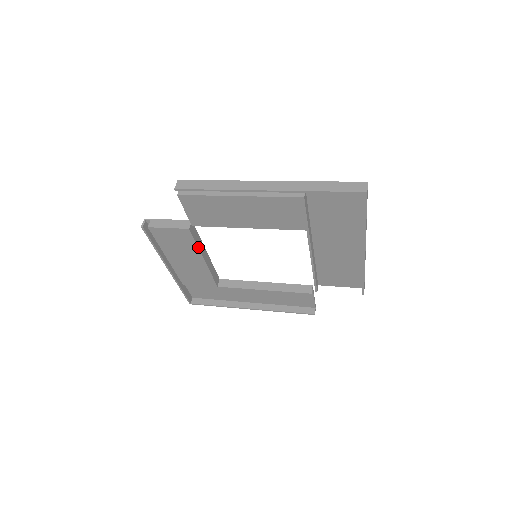
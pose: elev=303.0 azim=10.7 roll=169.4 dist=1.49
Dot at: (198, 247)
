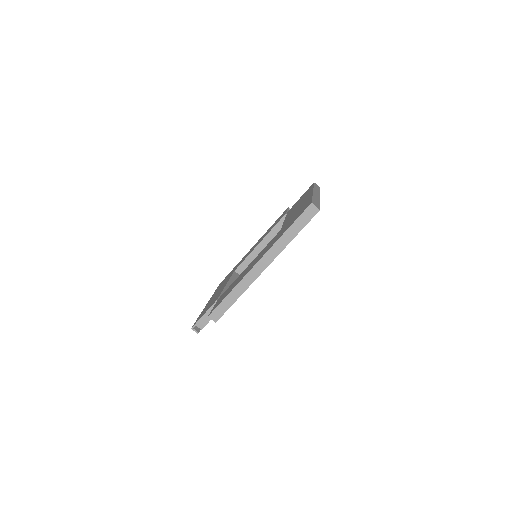
Dot at: occluded
